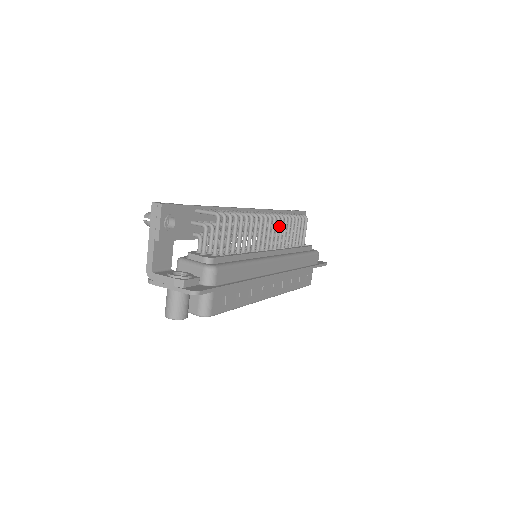
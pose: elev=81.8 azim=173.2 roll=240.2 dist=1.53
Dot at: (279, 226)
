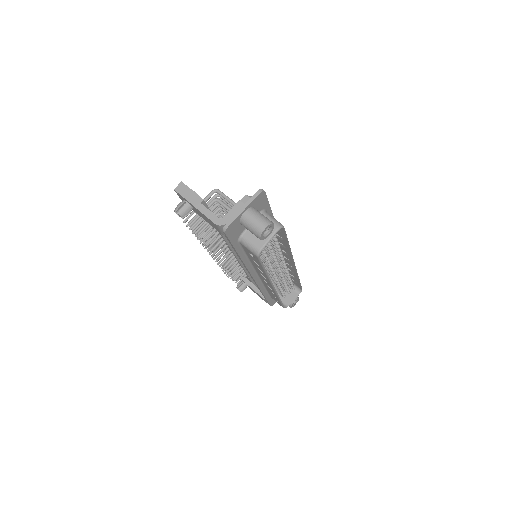
Dot at: occluded
